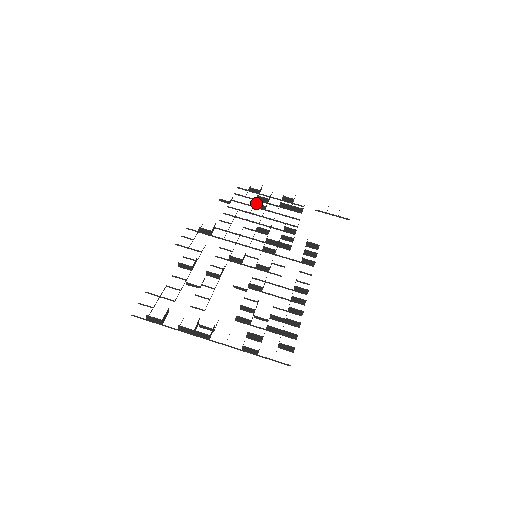
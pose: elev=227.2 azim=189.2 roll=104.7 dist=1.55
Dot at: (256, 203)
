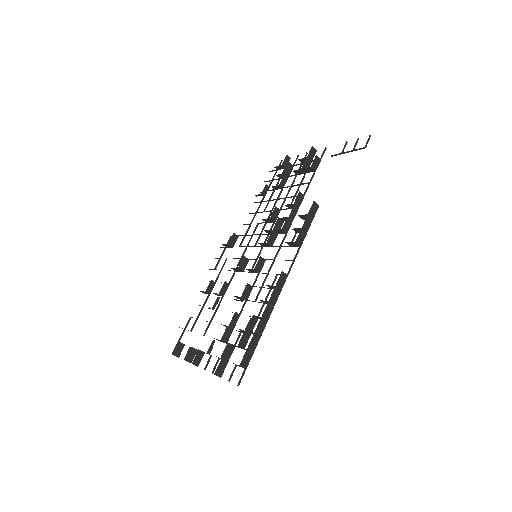
Dot at: (272, 186)
